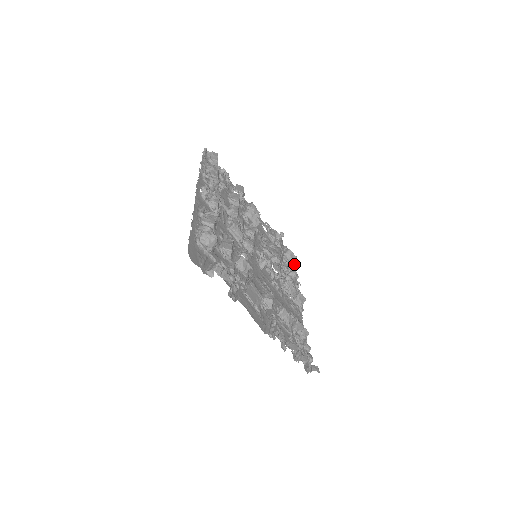
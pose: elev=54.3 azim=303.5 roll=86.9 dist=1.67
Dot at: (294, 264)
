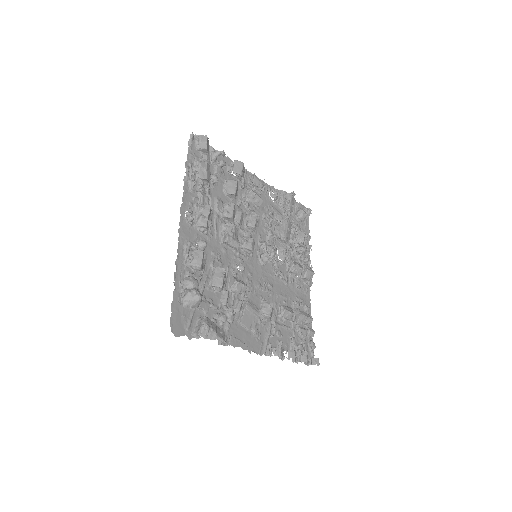
Dot at: (307, 220)
